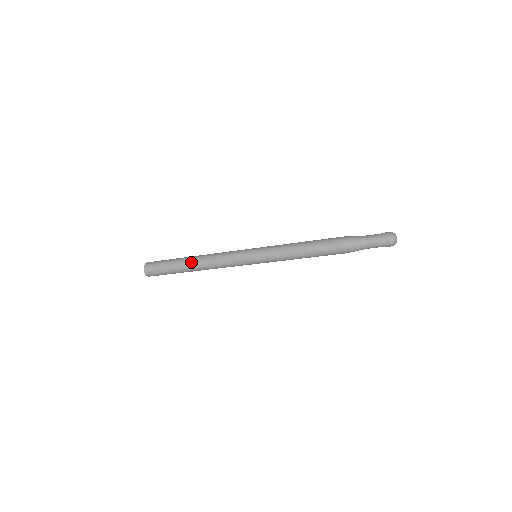
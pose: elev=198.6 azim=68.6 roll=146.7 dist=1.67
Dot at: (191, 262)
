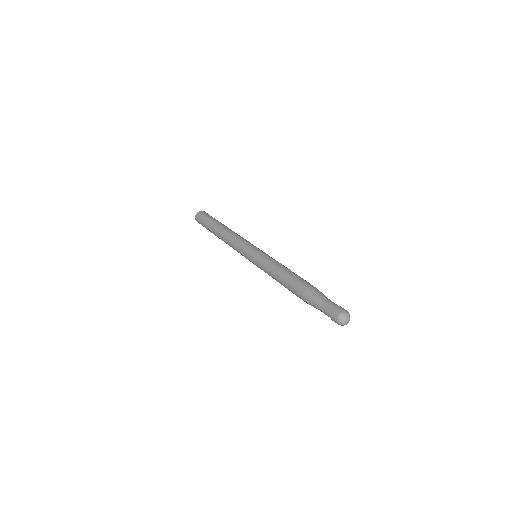
Dot at: occluded
